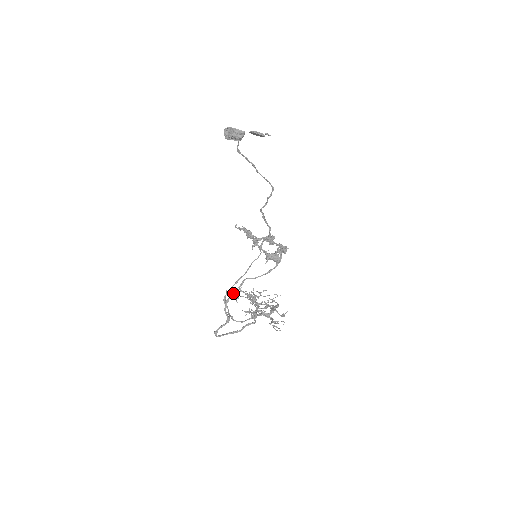
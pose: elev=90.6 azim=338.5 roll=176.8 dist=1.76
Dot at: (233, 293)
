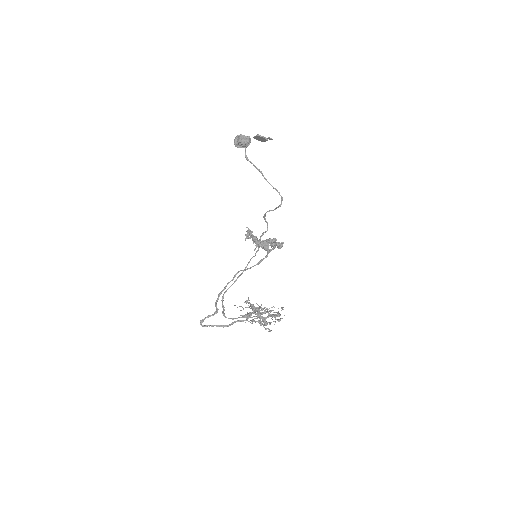
Dot at: (226, 286)
